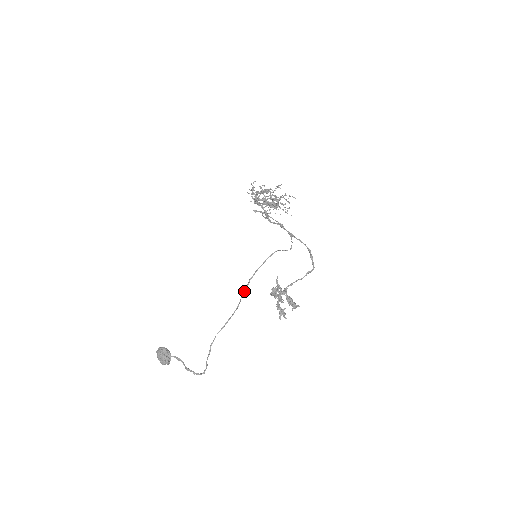
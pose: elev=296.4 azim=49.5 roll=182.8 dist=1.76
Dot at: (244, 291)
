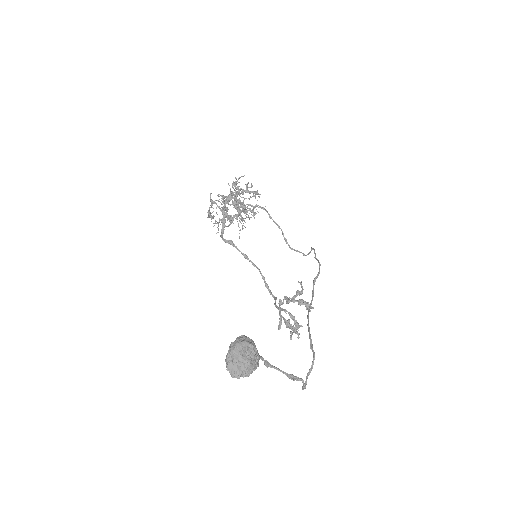
Dot at: (318, 275)
